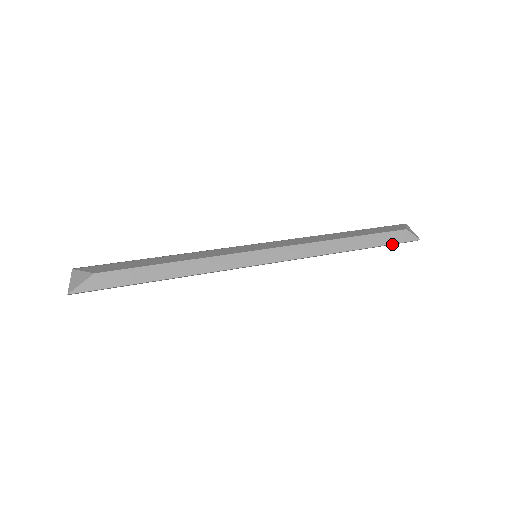
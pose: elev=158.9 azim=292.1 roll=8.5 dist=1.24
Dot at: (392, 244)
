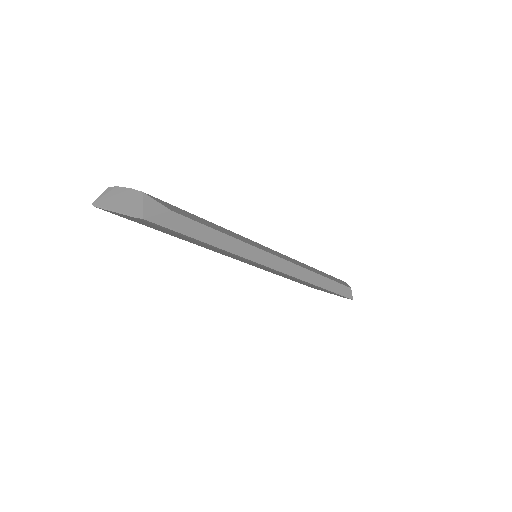
Dot at: occluded
